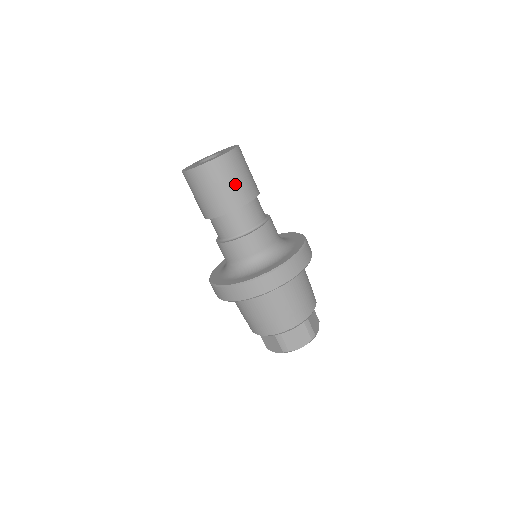
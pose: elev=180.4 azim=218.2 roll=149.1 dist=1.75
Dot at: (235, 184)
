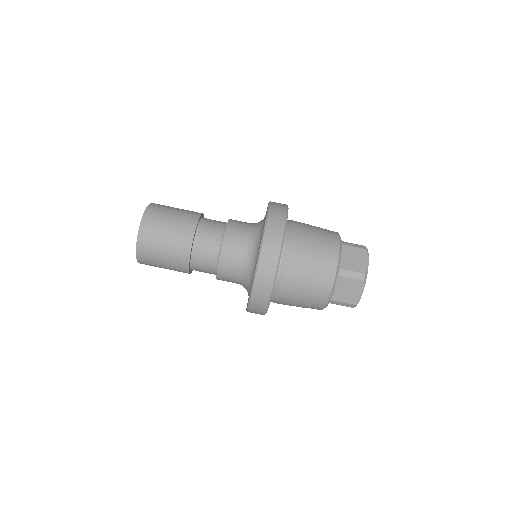
Dot at: (168, 244)
